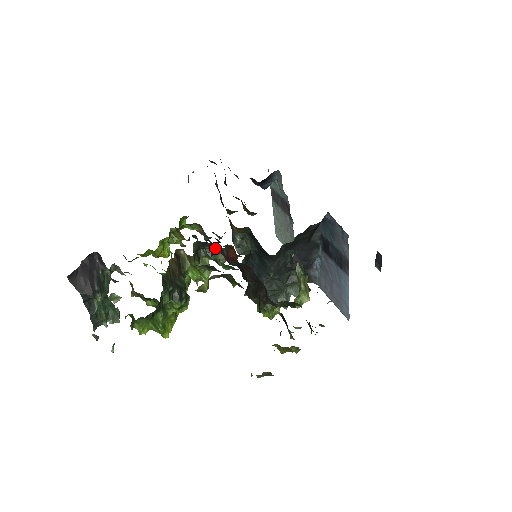
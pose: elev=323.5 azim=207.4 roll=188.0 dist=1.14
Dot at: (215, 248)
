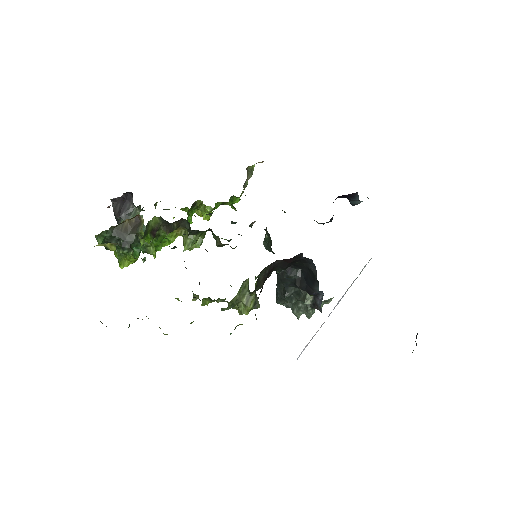
Dot at: (197, 230)
